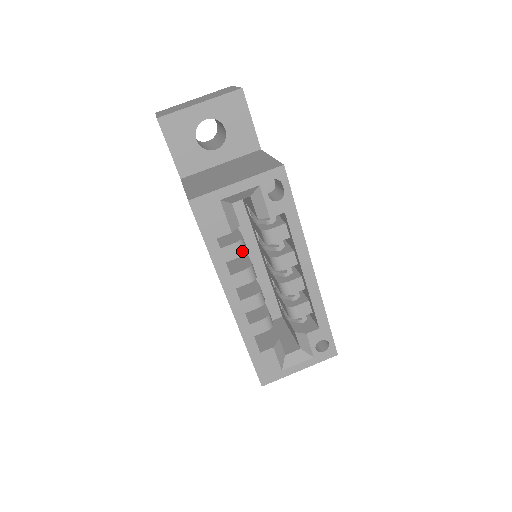
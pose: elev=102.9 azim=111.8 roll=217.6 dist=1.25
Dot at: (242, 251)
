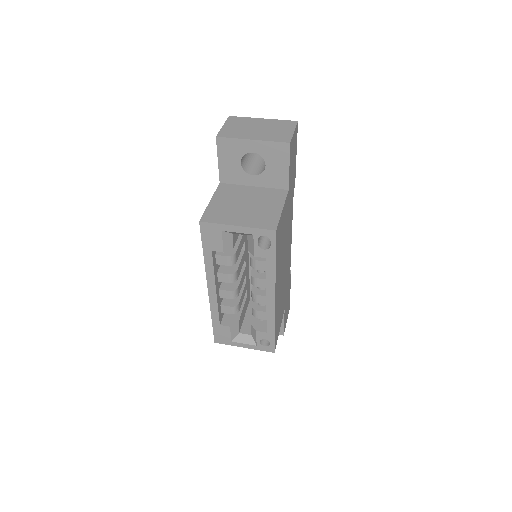
Dot at: (230, 263)
